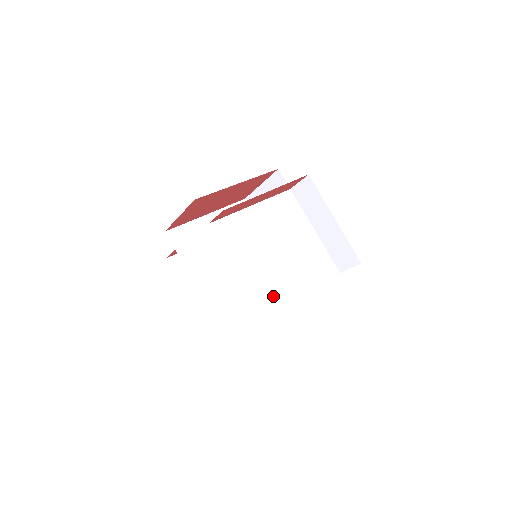
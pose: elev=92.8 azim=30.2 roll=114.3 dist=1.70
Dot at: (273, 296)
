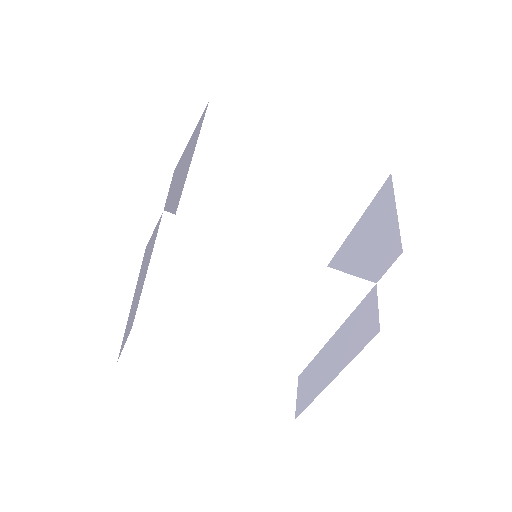
Dot at: (171, 321)
